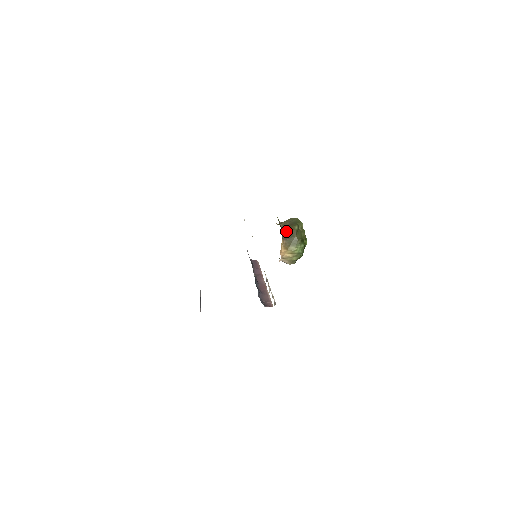
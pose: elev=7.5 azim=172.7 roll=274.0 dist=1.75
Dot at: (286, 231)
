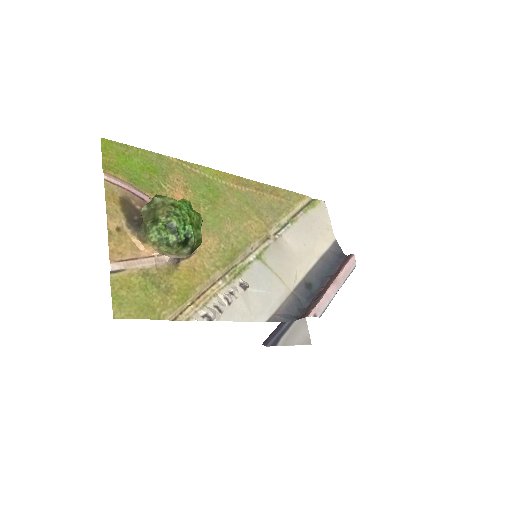
Dot at: (142, 219)
